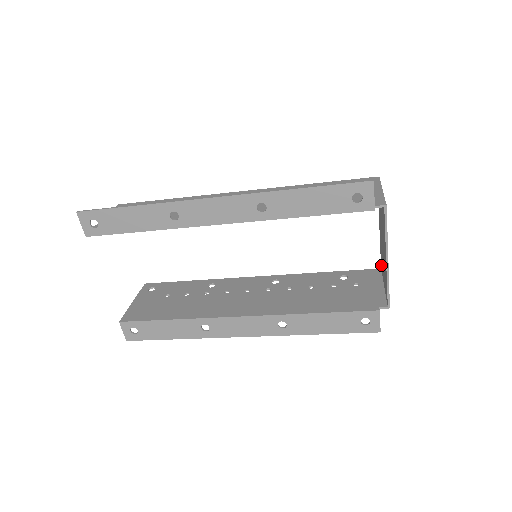
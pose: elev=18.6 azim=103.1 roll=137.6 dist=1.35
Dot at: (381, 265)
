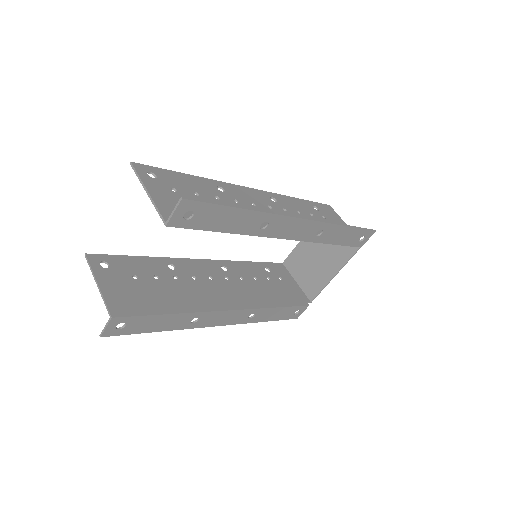
Dot at: (289, 262)
